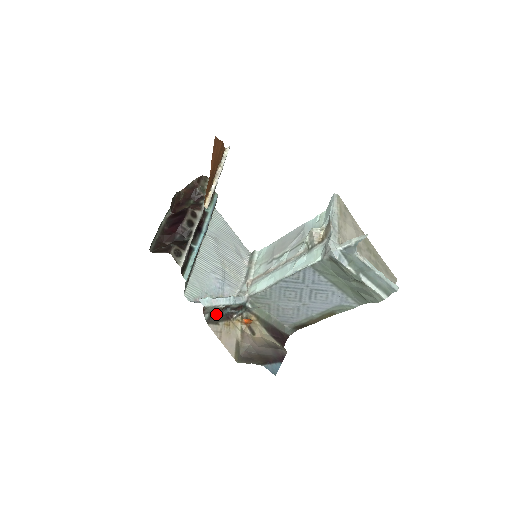
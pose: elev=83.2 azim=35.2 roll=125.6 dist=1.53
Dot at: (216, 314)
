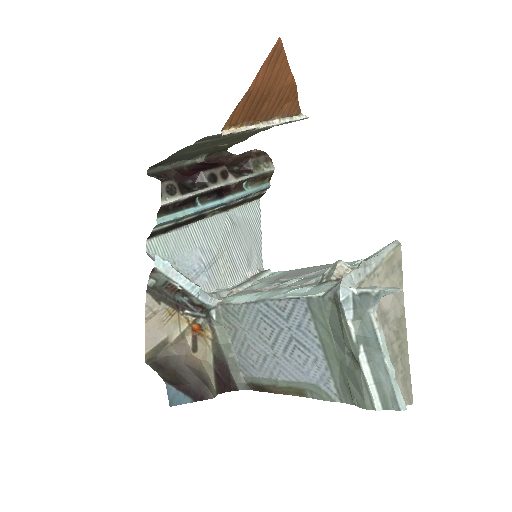
Dot at: (166, 290)
